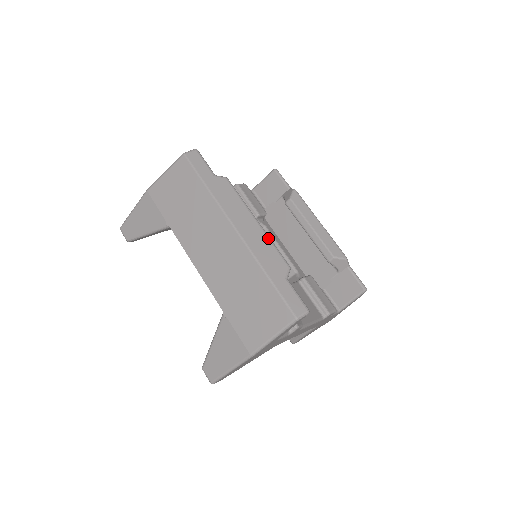
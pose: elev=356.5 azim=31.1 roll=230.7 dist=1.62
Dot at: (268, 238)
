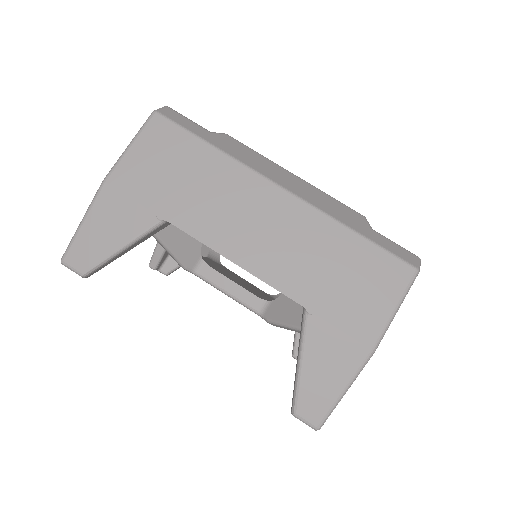
Dot at: (320, 190)
